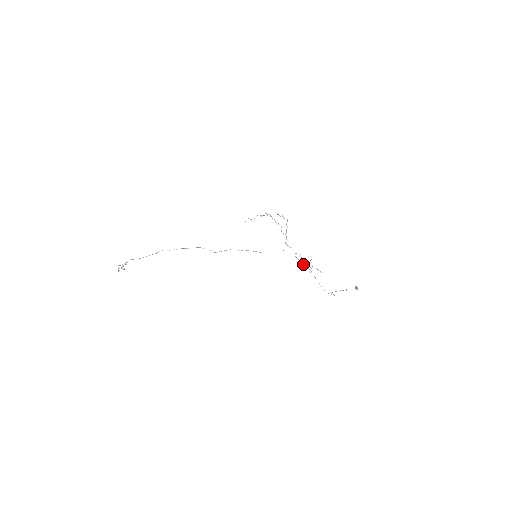
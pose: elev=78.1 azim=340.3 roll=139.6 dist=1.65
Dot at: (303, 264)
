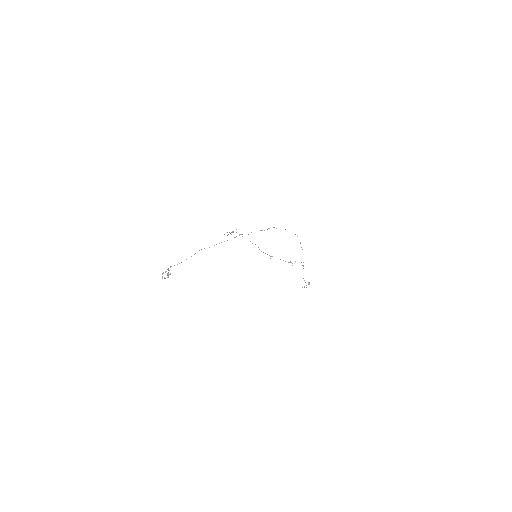
Dot at: (301, 247)
